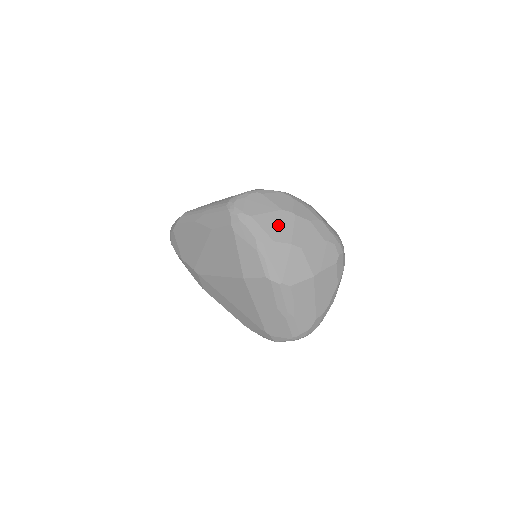
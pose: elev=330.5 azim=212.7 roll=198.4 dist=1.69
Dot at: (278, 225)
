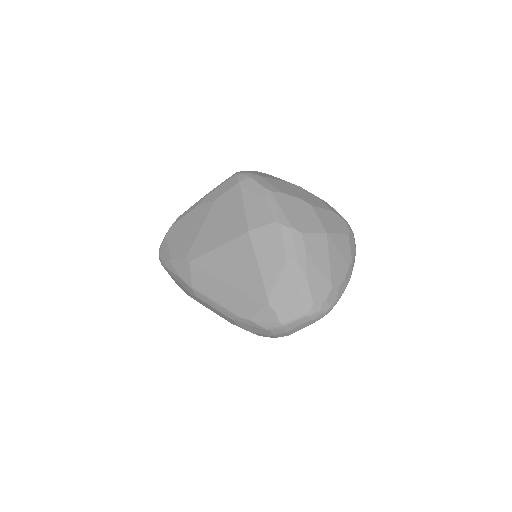
Dot at: (286, 187)
